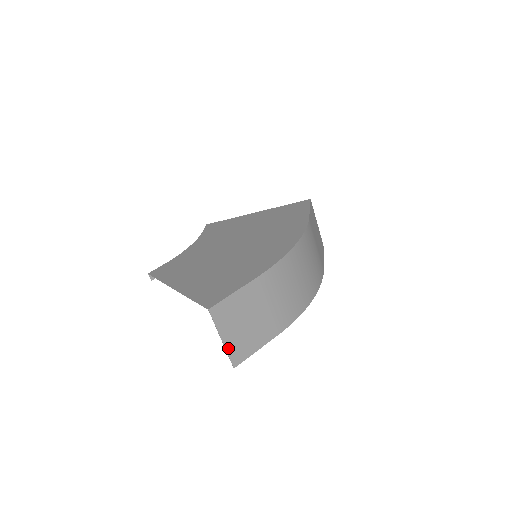
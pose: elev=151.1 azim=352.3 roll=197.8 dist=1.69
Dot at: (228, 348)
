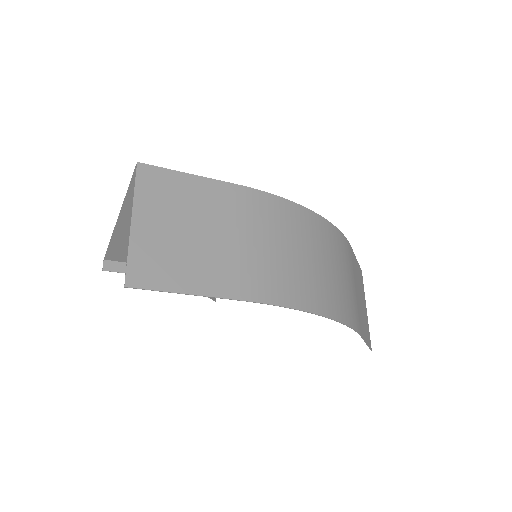
Dot at: (135, 243)
